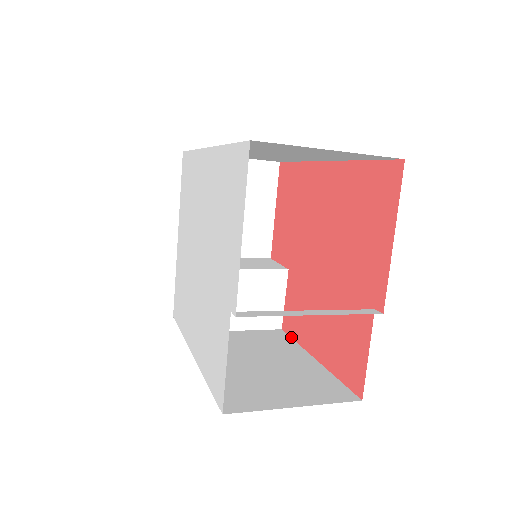
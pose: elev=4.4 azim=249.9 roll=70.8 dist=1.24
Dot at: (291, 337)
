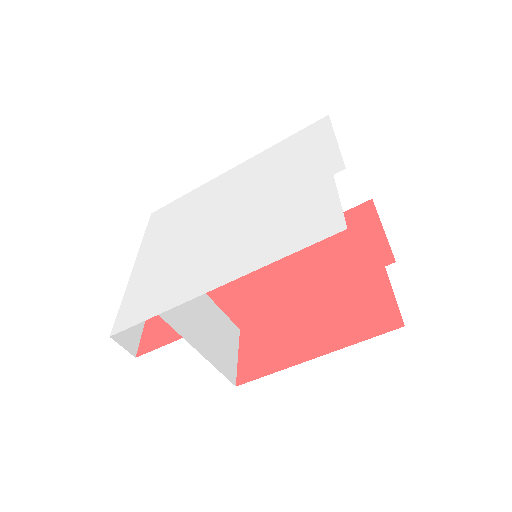
Dot at: (260, 377)
